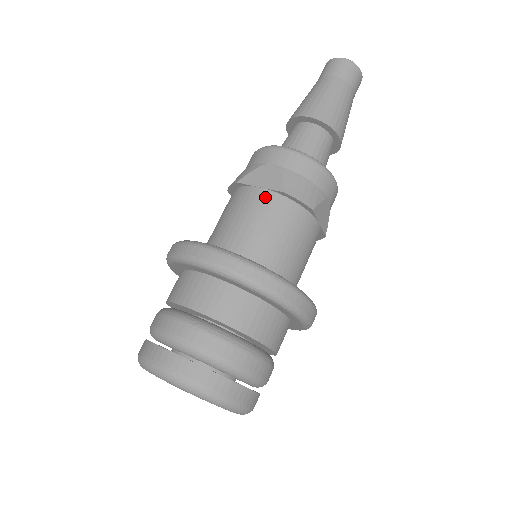
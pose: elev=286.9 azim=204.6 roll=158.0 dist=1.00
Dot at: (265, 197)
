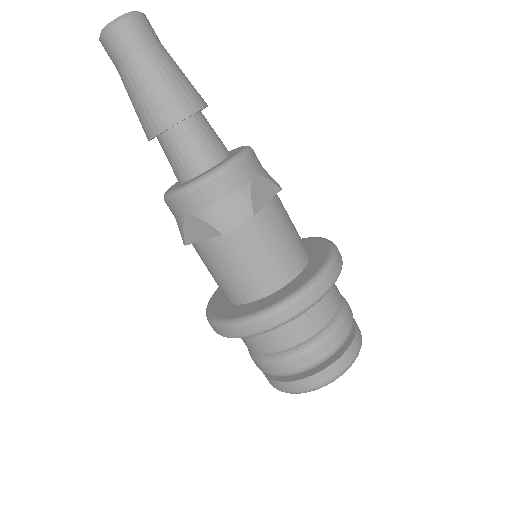
Dot at: (215, 246)
